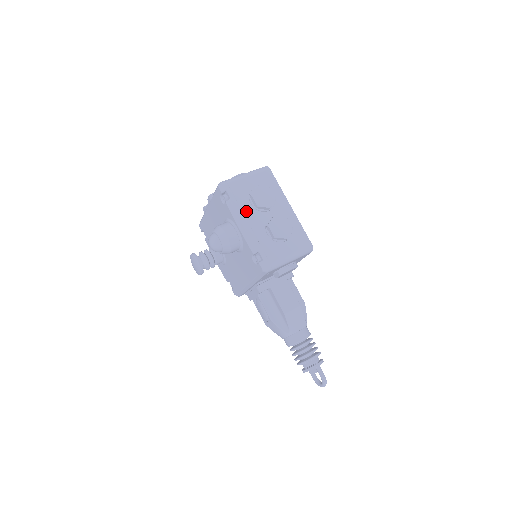
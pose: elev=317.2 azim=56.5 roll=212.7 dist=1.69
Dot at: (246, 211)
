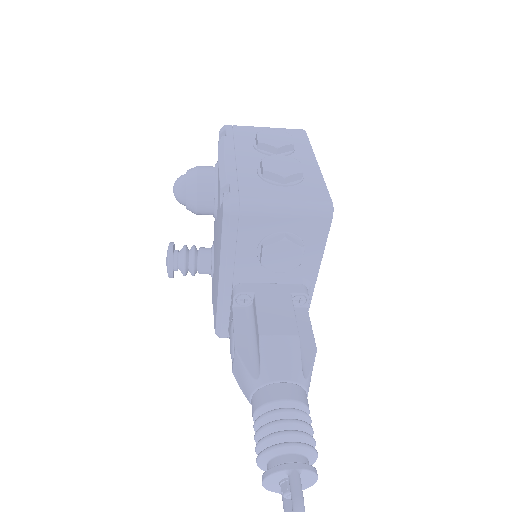
Dot at: (240, 148)
